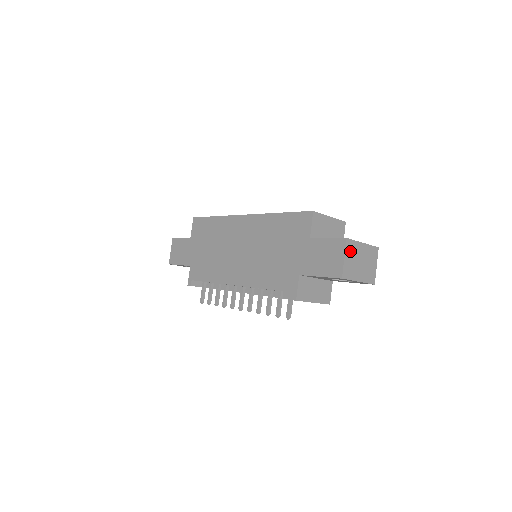
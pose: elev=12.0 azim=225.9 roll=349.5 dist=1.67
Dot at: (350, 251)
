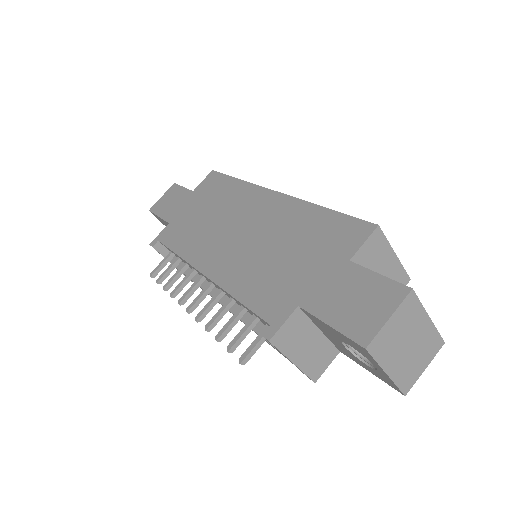
Dot at: (404, 314)
